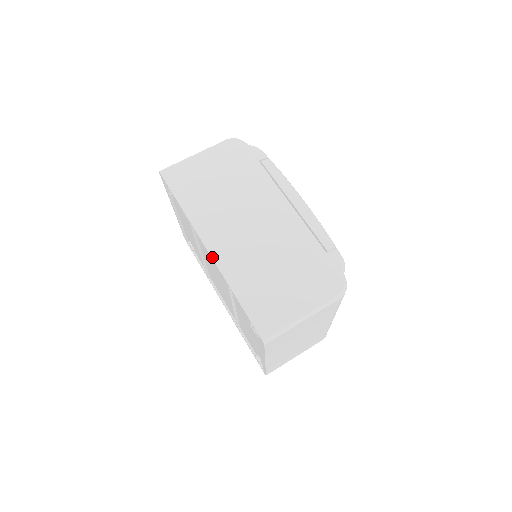
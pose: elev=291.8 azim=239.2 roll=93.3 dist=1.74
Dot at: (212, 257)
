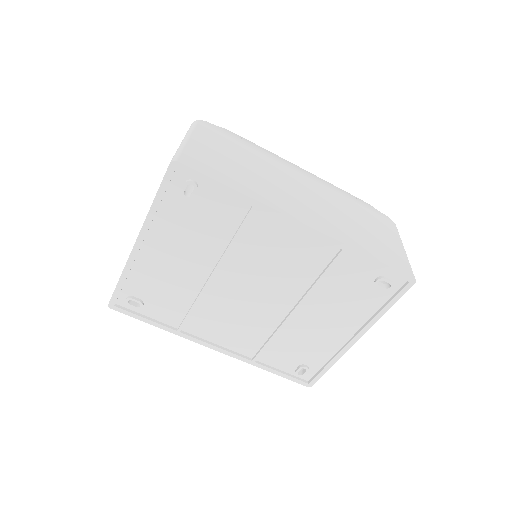
Dot at: (316, 229)
